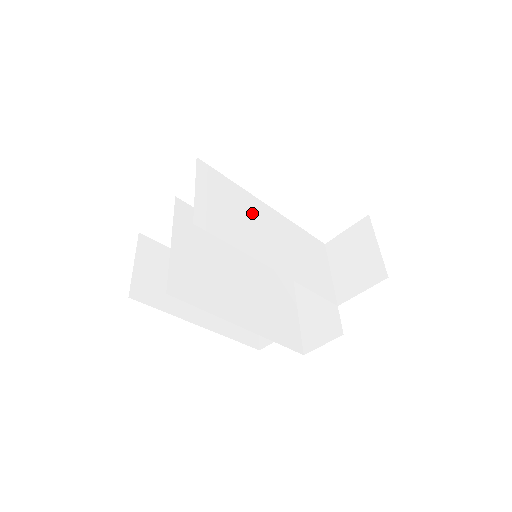
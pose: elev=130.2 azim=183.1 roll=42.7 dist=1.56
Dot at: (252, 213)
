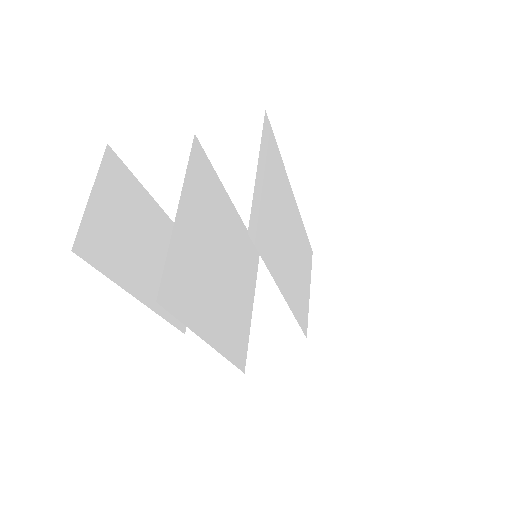
Dot at: (285, 210)
